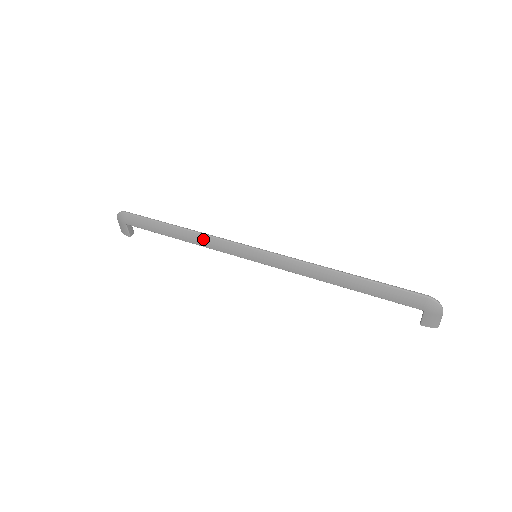
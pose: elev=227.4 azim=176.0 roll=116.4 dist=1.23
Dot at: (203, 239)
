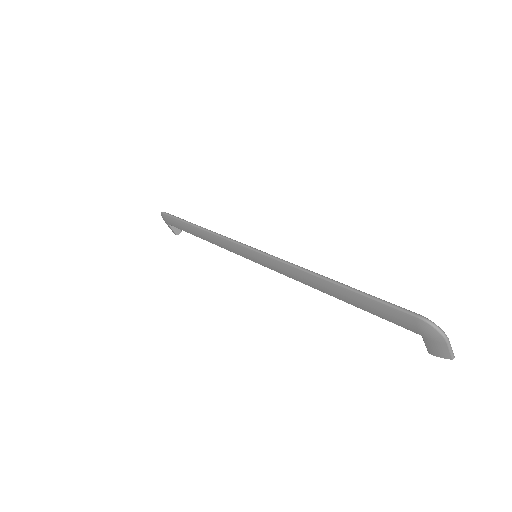
Dot at: (213, 238)
